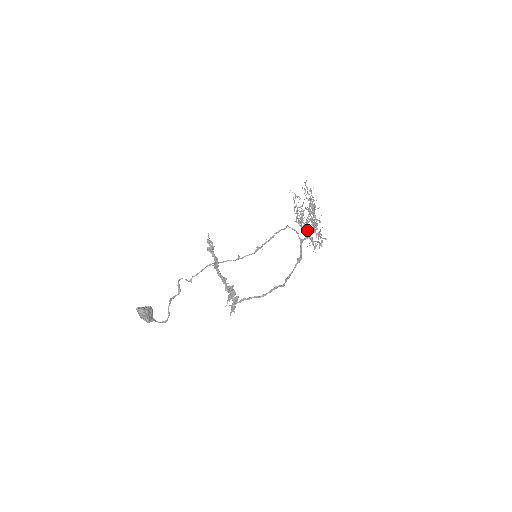
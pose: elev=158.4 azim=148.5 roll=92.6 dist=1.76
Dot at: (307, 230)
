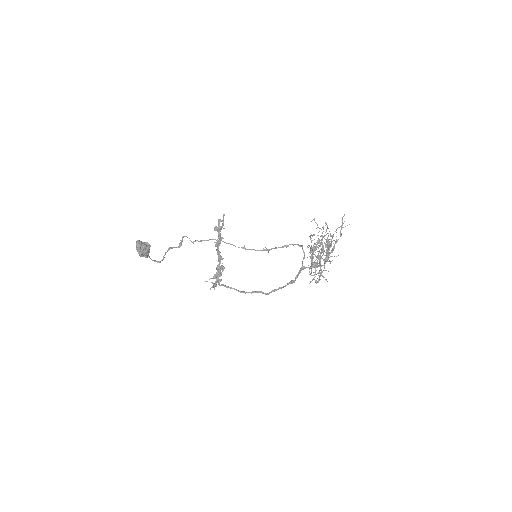
Dot at: (317, 260)
